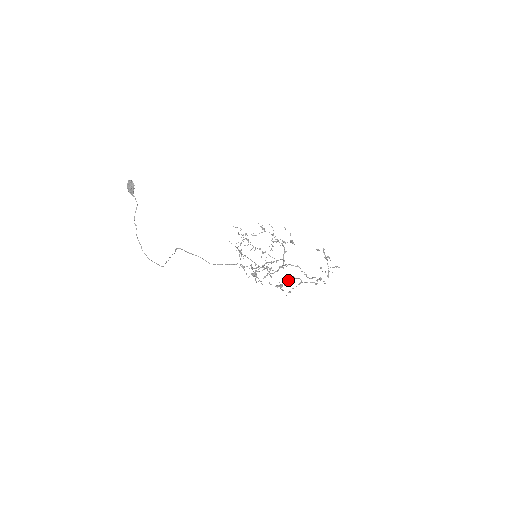
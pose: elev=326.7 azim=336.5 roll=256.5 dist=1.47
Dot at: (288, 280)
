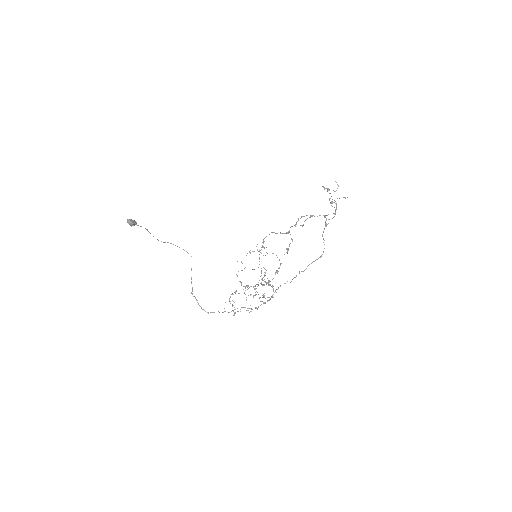
Dot at: occluded
